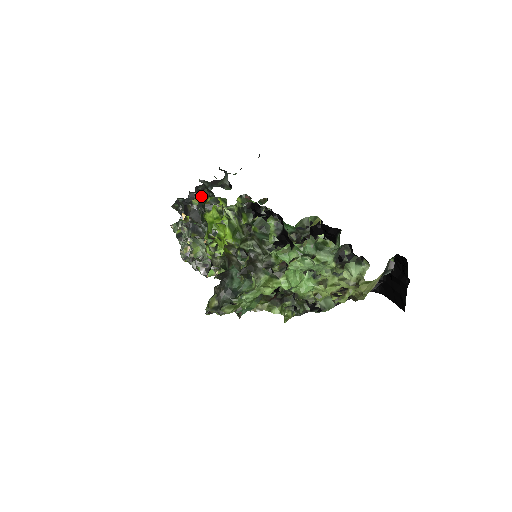
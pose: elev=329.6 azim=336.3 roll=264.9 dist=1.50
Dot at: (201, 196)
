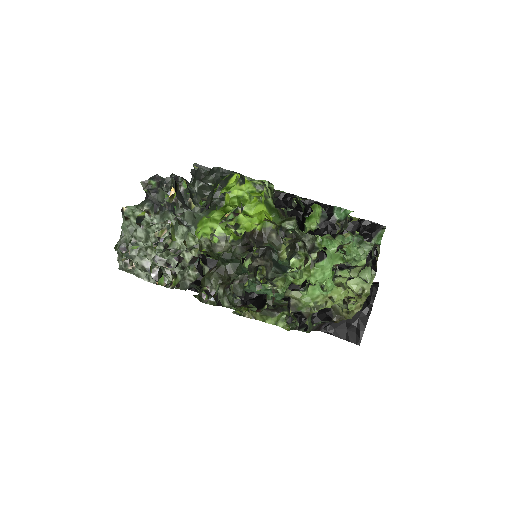
Dot at: (206, 176)
